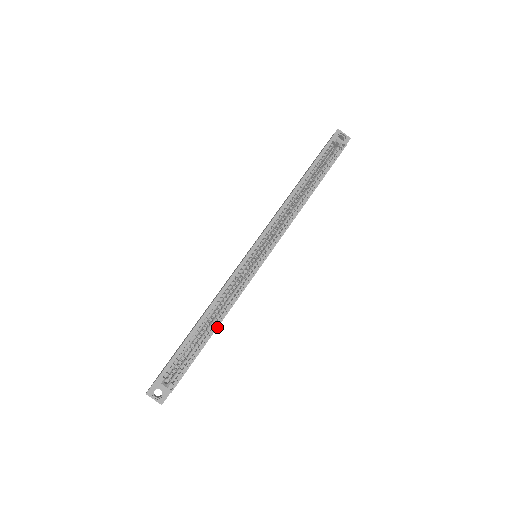
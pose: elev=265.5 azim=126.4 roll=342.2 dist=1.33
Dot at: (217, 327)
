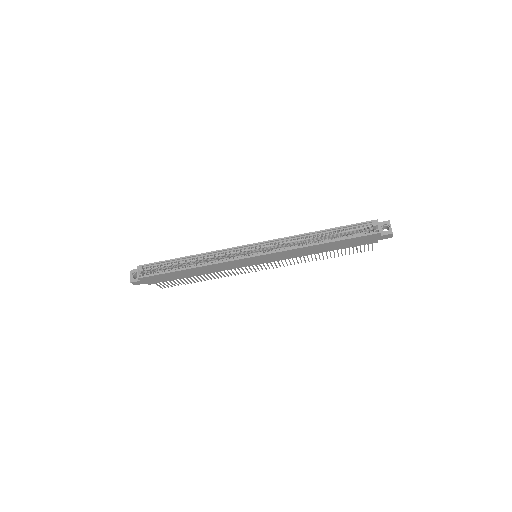
Dot at: (190, 268)
